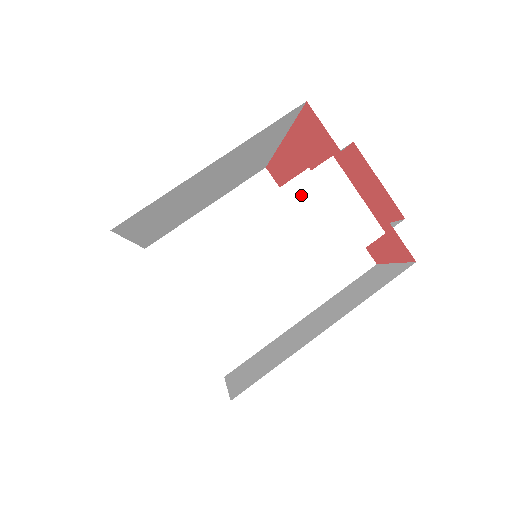
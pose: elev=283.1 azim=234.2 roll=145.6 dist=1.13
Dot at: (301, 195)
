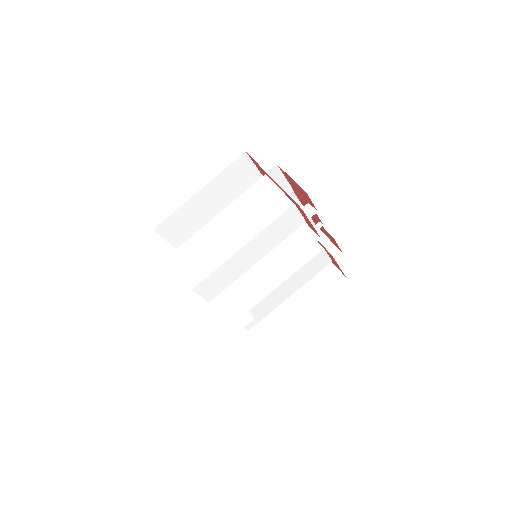
Dot at: (247, 197)
